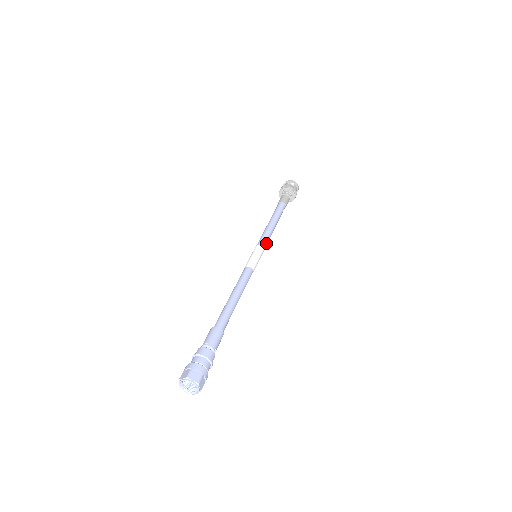
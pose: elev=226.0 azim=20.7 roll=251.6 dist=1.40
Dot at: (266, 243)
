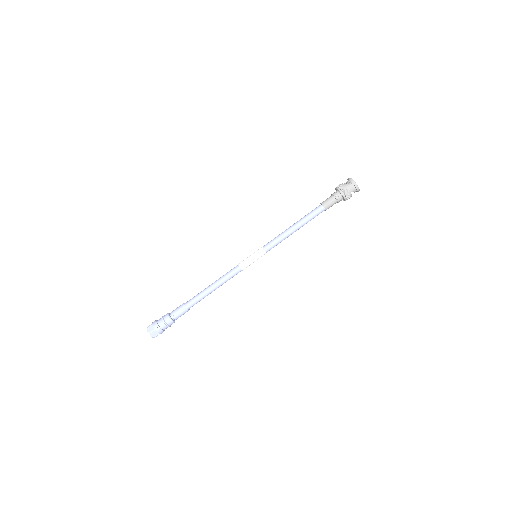
Dot at: (272, 246)
